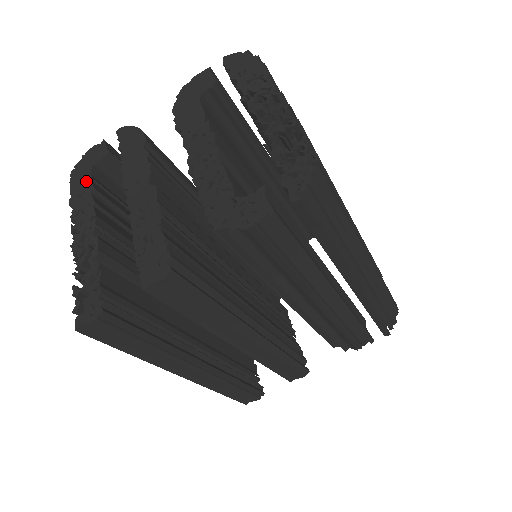
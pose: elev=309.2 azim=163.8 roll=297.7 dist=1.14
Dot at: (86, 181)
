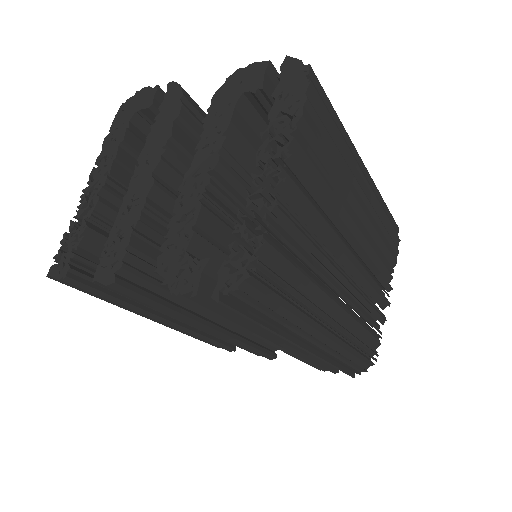
Dot at: (123, 126)
